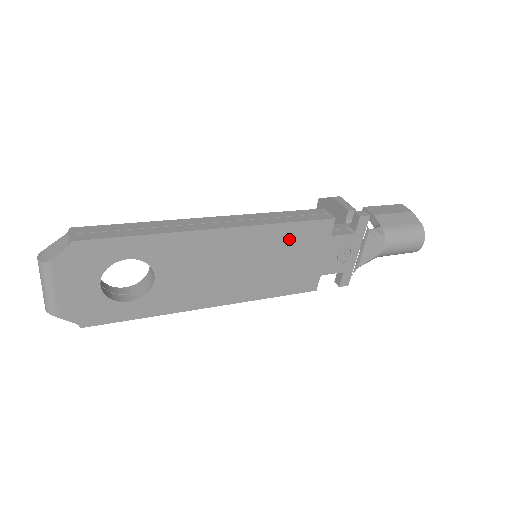
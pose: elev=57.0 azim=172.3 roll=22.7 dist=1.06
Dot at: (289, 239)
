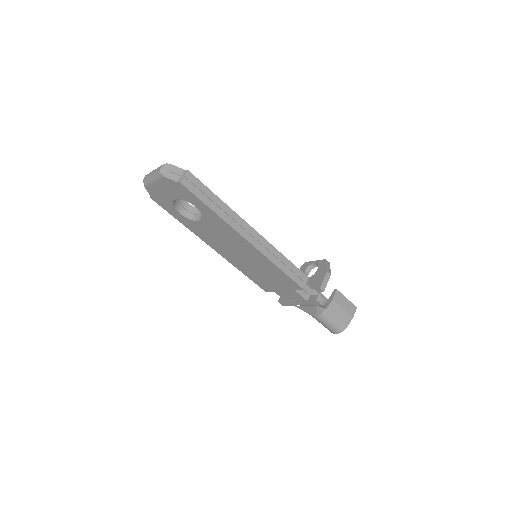
Dot at: (274, 272)
